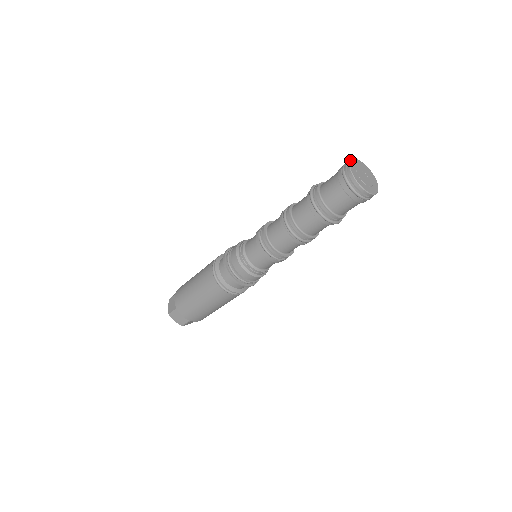
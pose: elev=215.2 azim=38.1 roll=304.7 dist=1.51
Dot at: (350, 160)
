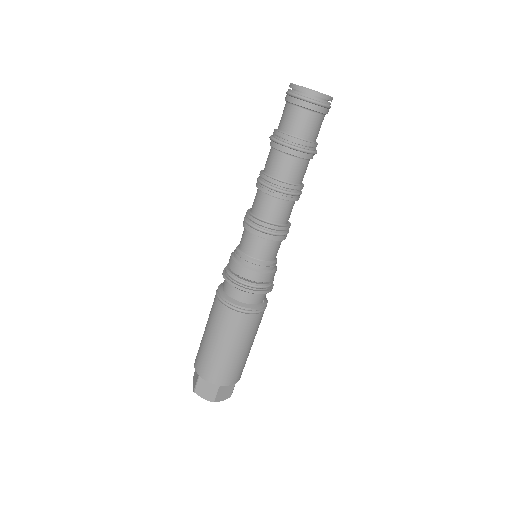
Dot at: occluded
